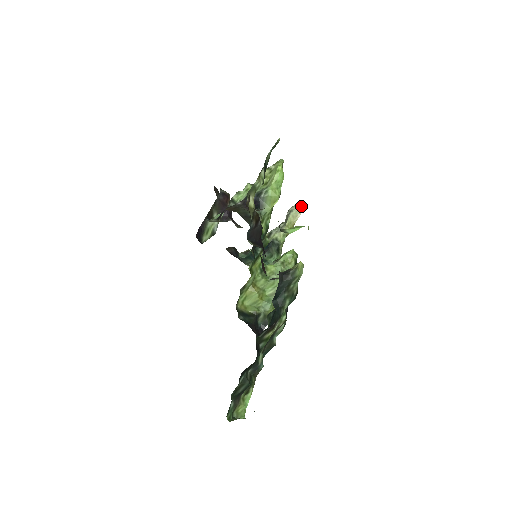
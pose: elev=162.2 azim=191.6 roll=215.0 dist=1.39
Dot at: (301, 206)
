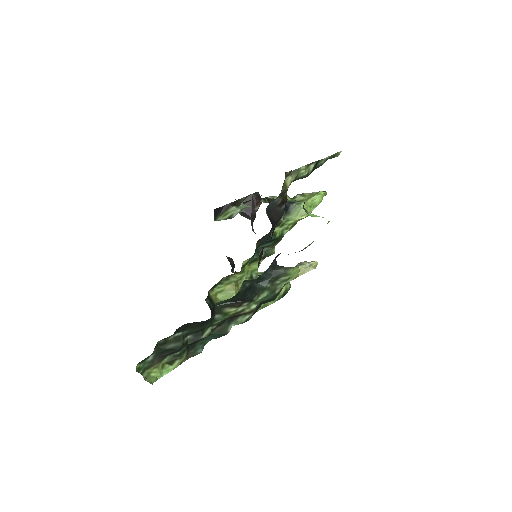
Dot at: (313, 265)
